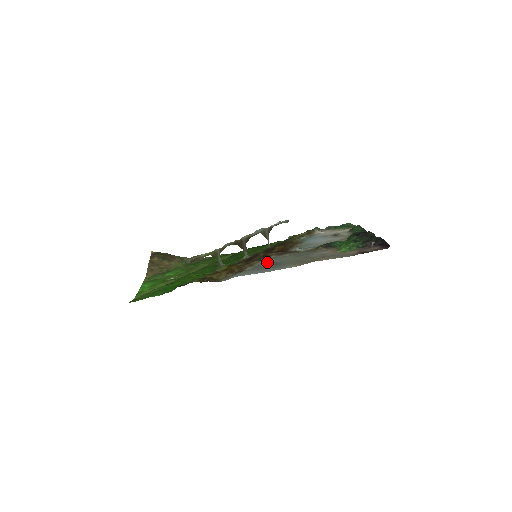
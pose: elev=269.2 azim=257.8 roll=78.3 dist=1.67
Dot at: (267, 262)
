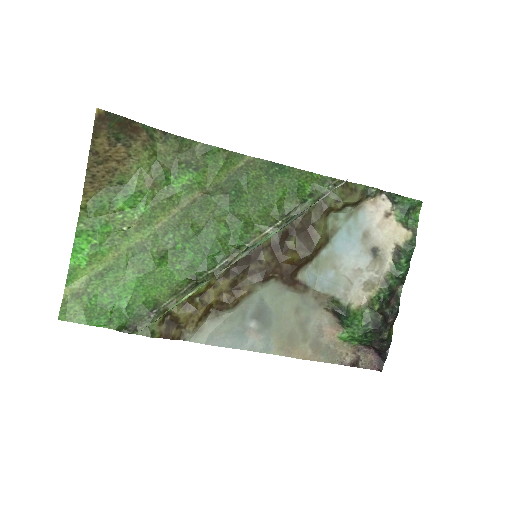
Dot at: (258, 301)
